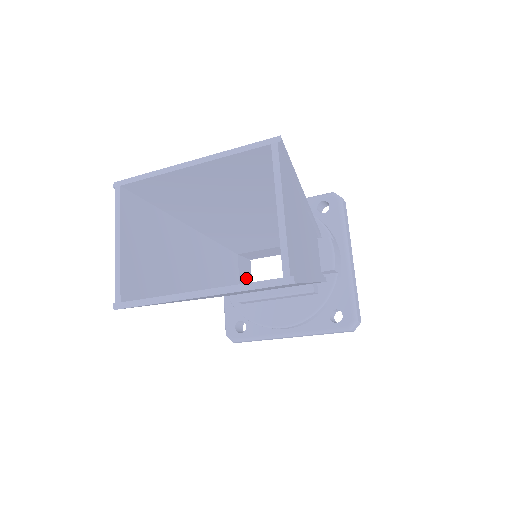
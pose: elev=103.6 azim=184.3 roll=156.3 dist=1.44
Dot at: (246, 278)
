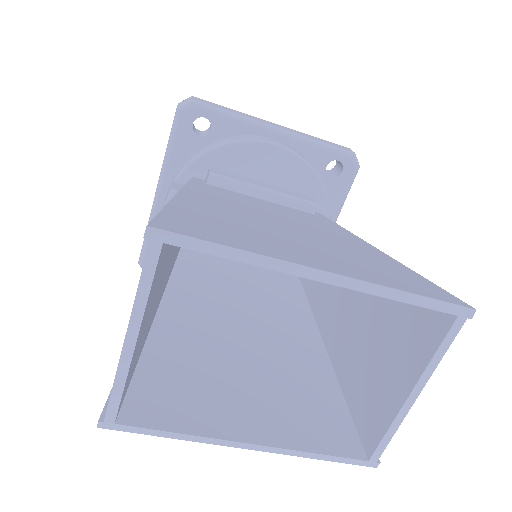
Dot at: occluded
